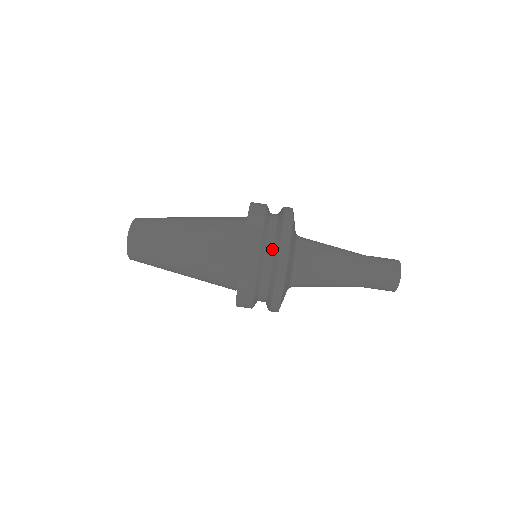
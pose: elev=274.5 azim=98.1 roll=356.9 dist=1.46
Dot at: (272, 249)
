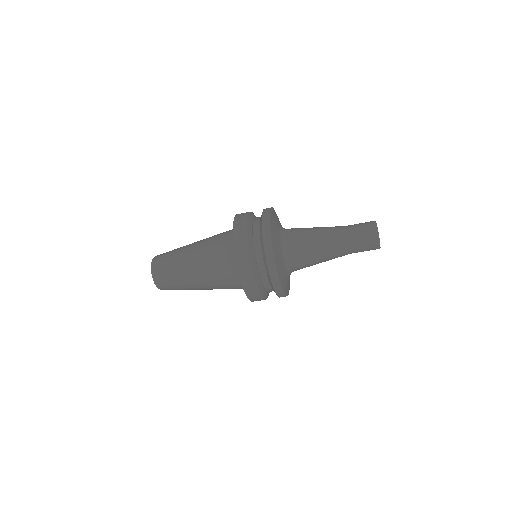
Dot at: (263, 267)
